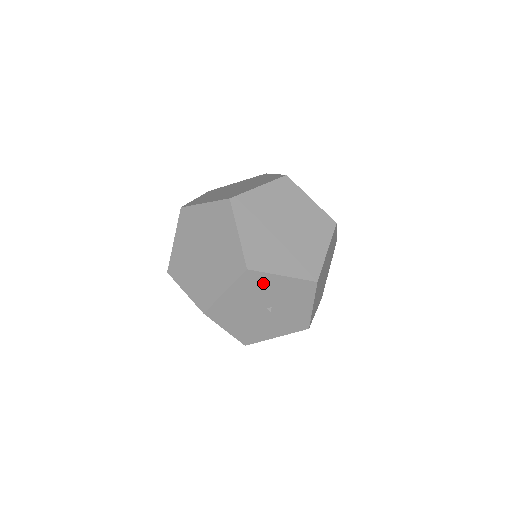
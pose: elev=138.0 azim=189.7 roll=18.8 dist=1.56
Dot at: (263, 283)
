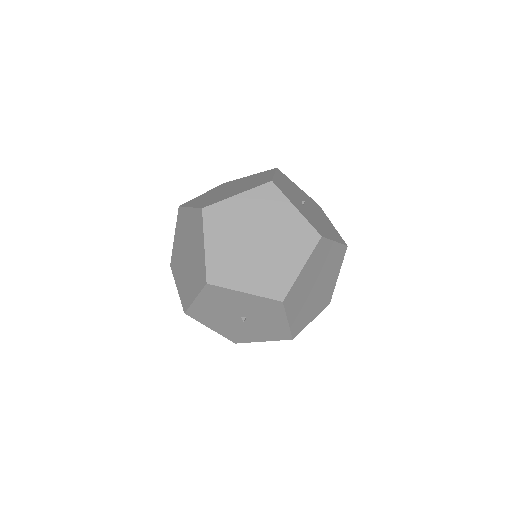
Dot at: (228, 296)
